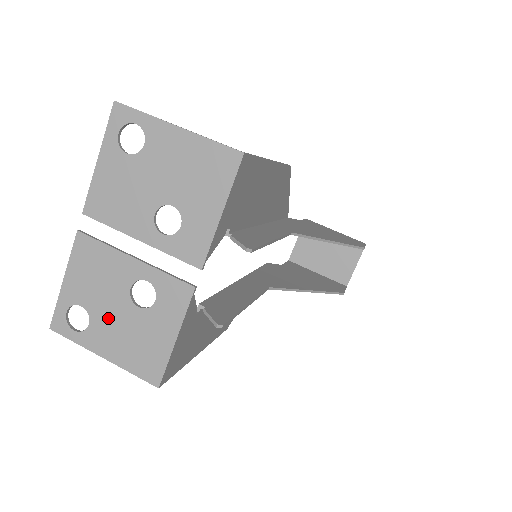
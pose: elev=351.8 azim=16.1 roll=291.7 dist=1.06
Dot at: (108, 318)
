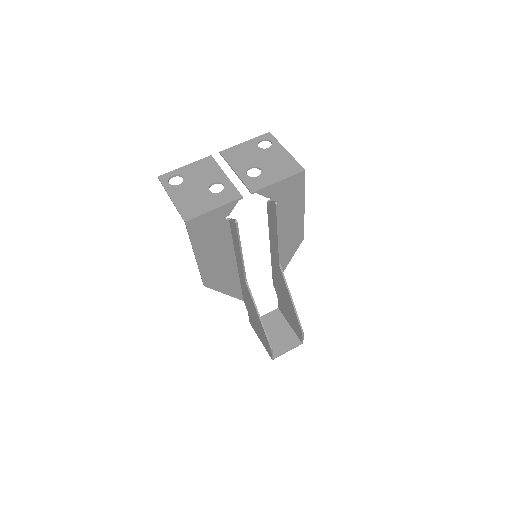
Dot at: (191, 187)
